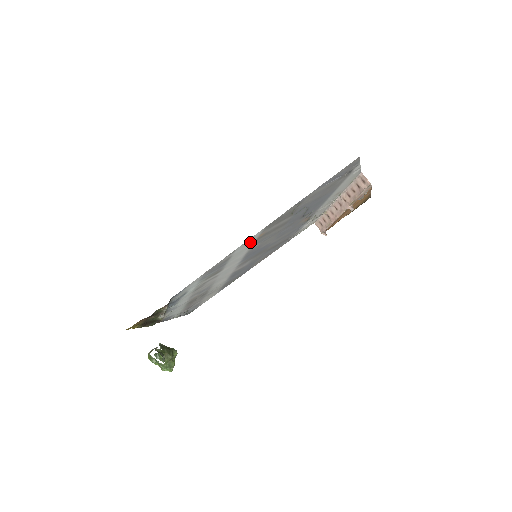
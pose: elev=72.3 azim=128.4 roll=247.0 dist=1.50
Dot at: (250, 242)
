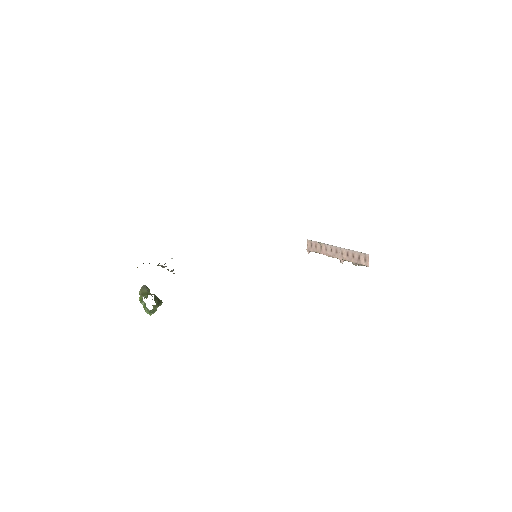
Dot at: occluded
